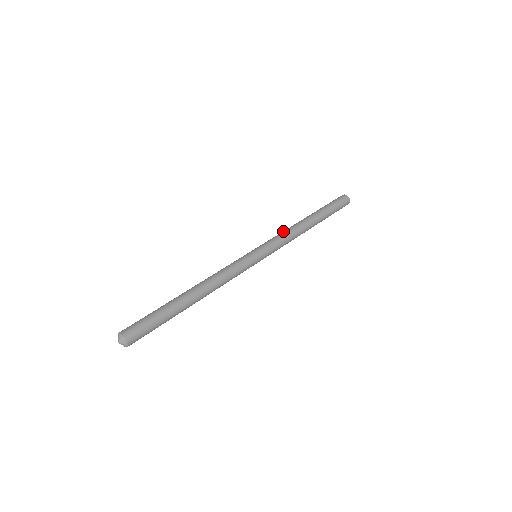
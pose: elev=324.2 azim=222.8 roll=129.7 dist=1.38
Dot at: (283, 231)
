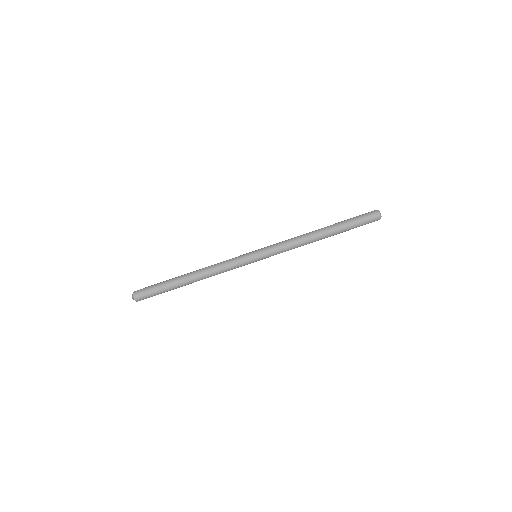
Dot at: (292, 244)
